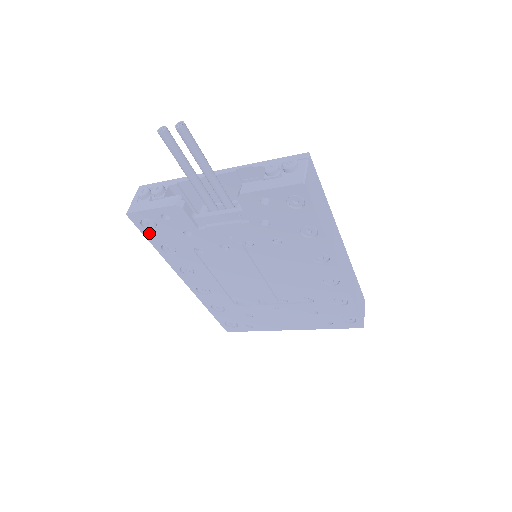
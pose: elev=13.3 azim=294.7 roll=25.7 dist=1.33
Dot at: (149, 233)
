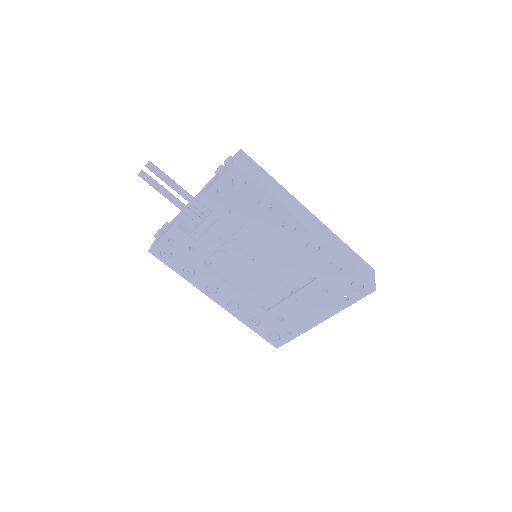
Dot at: (170, 262)
